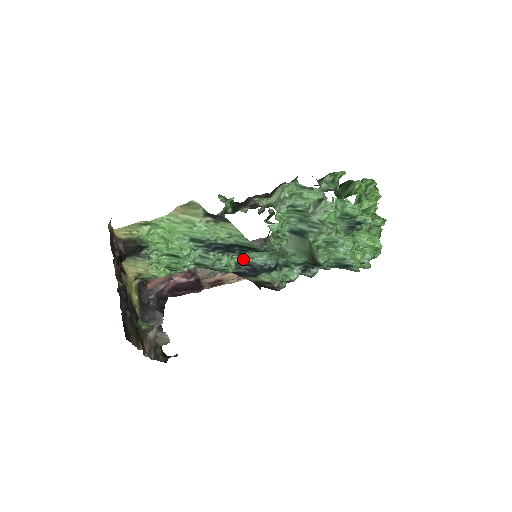
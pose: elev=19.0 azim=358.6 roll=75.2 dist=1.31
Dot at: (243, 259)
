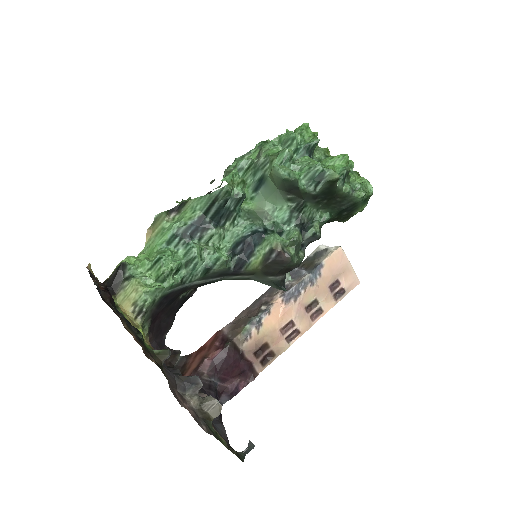
Dot at: (231, 244)
